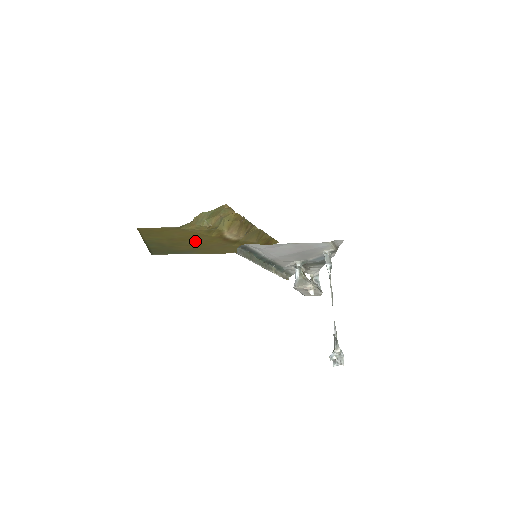
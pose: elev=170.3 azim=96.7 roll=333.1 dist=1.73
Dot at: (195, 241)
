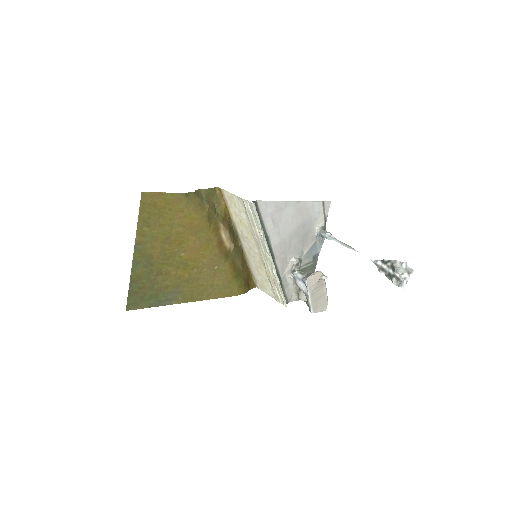
Dot at: (189, 248)
